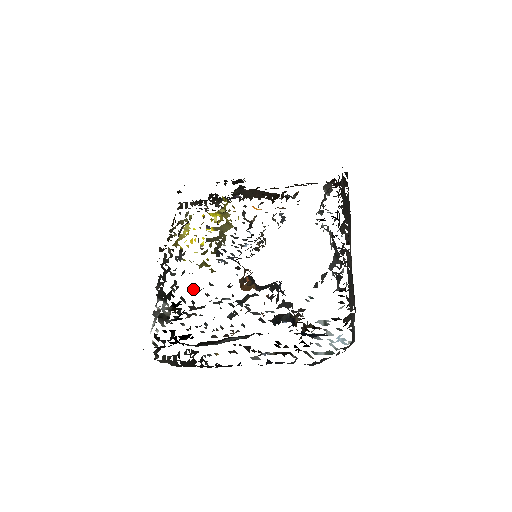
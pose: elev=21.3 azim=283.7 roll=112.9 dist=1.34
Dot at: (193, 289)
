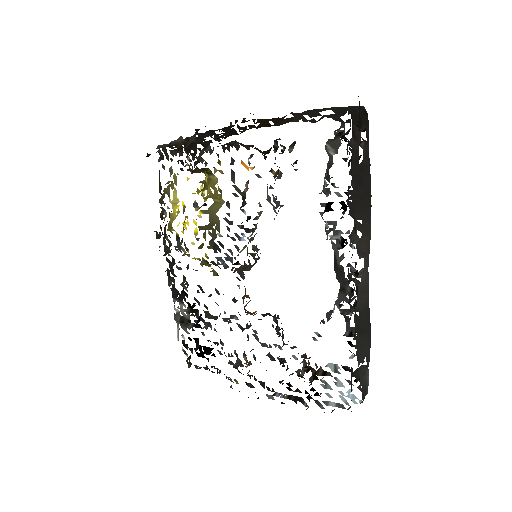
Dot at: (202, 292)
